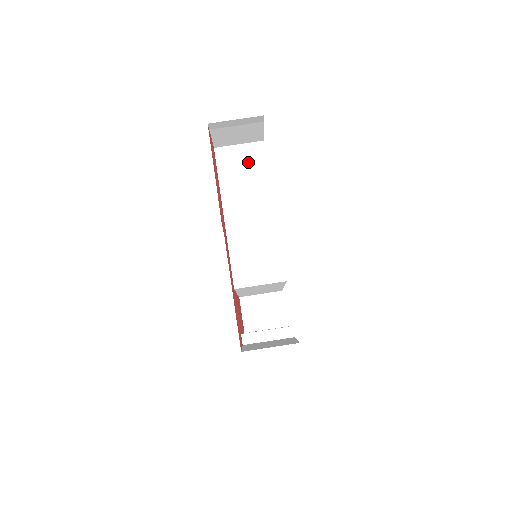
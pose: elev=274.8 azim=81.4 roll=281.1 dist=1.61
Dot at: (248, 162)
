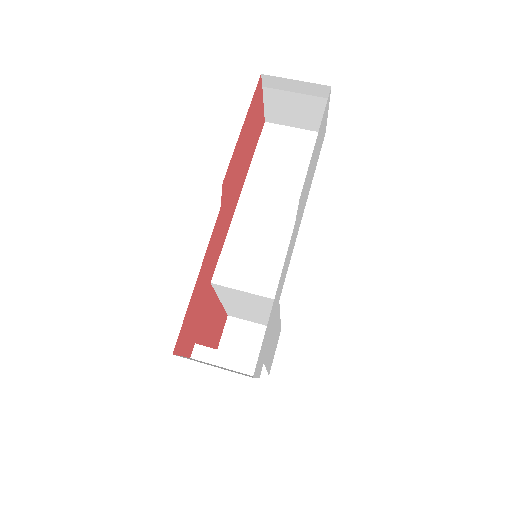
Dot at: (296, 149)
